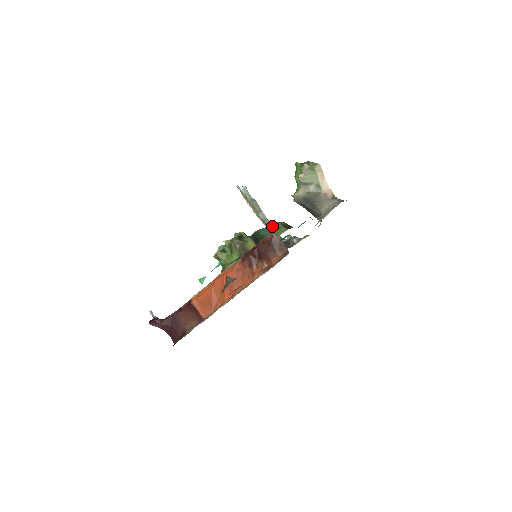
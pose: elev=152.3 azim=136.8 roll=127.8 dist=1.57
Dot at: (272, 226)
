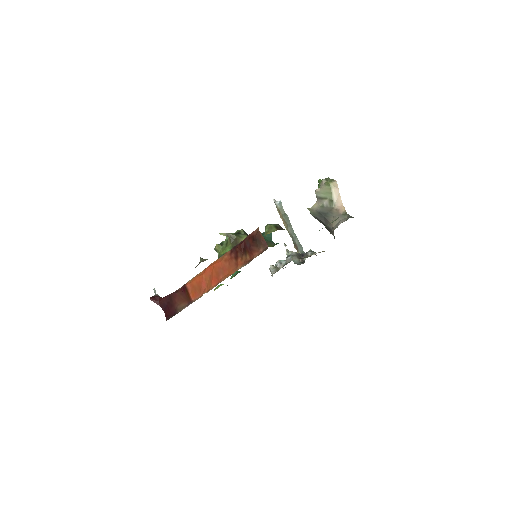
Dot at: (265, 226)
